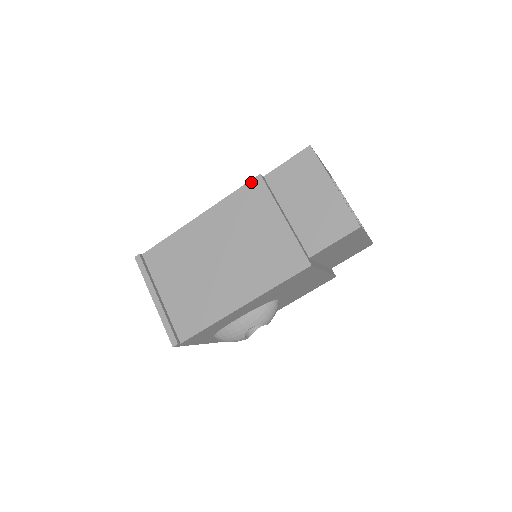
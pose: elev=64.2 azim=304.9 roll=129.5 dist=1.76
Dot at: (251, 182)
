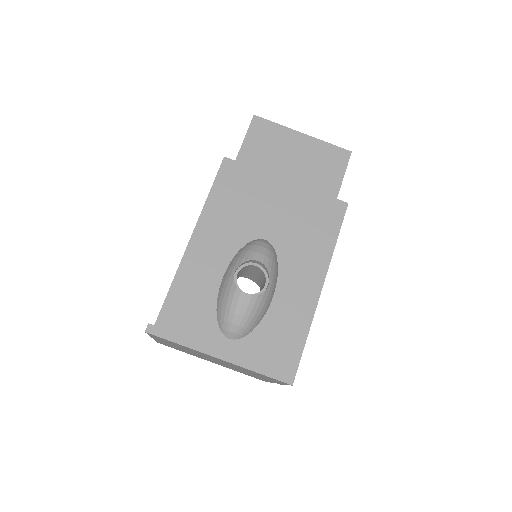
Dot at: occluded
